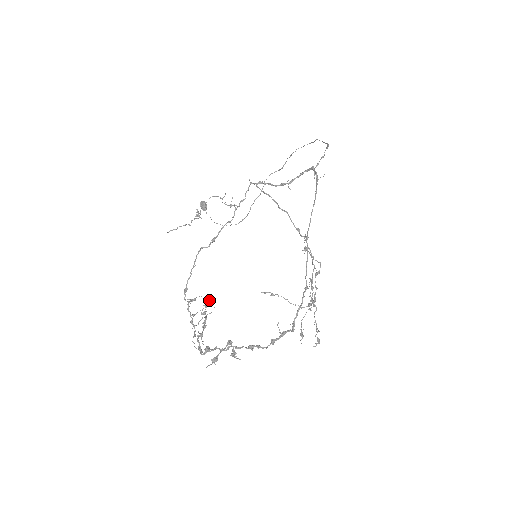
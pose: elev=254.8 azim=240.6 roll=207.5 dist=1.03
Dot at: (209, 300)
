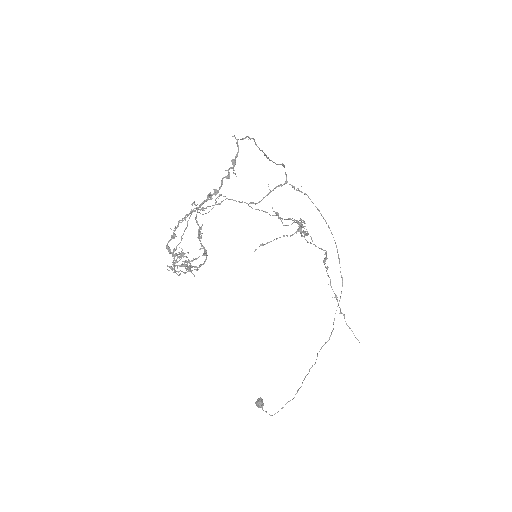
Dot at: (196, 258)
